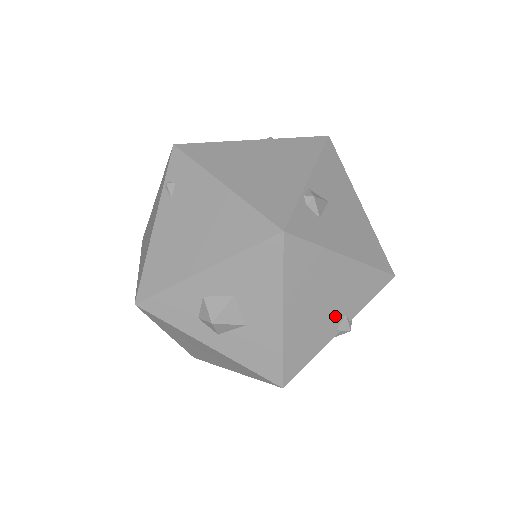
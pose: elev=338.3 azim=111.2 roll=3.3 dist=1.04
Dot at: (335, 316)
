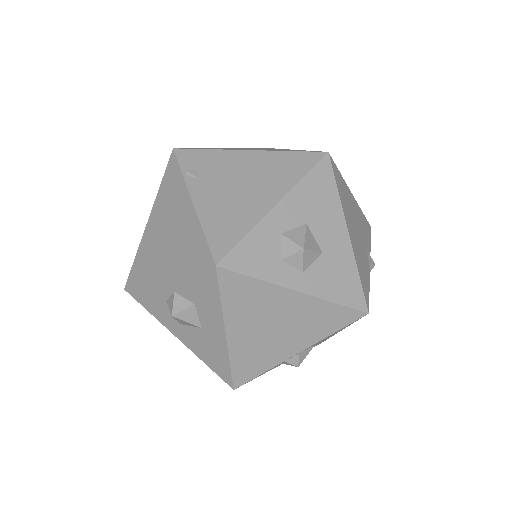
Dot at: (364, 249)
